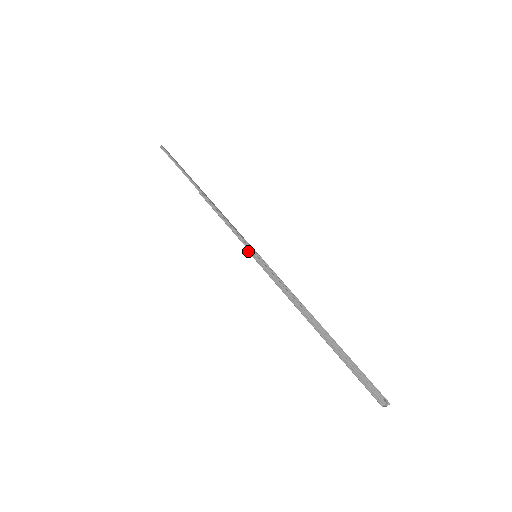
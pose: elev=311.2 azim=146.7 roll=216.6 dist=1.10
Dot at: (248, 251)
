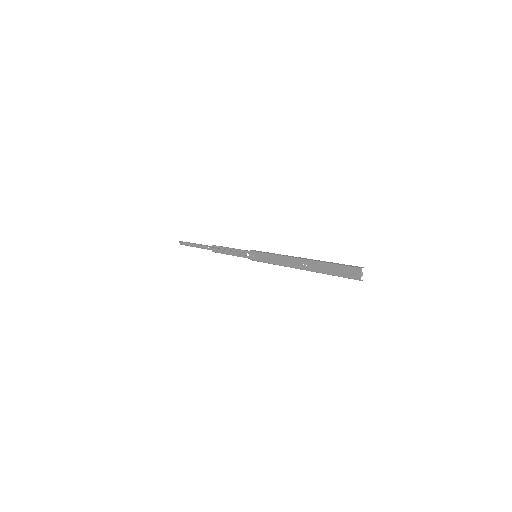
Dot at: (252, 250)
